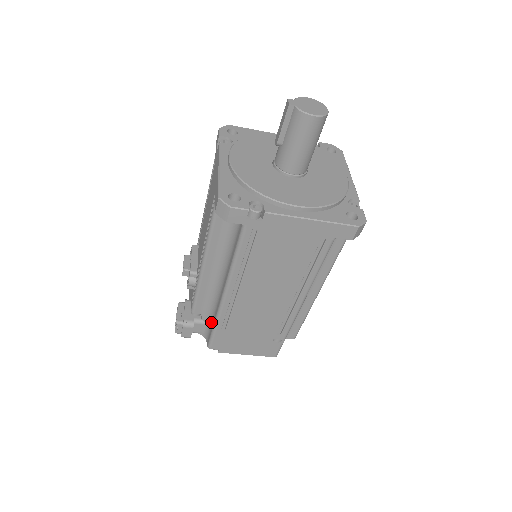
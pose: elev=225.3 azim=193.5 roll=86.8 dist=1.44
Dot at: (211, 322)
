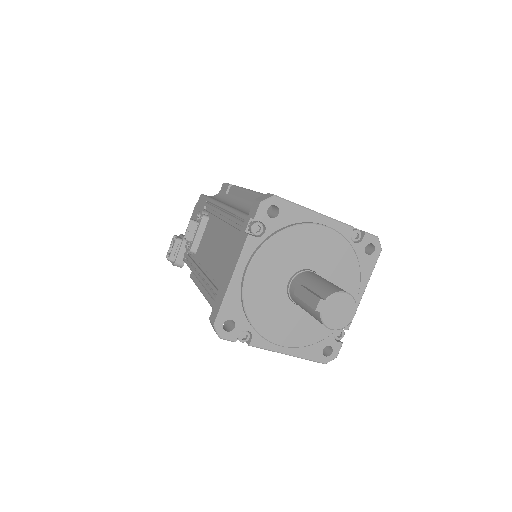
Dot at: occluded
